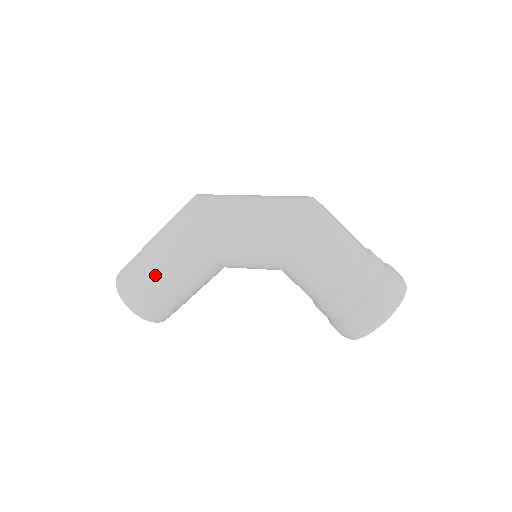
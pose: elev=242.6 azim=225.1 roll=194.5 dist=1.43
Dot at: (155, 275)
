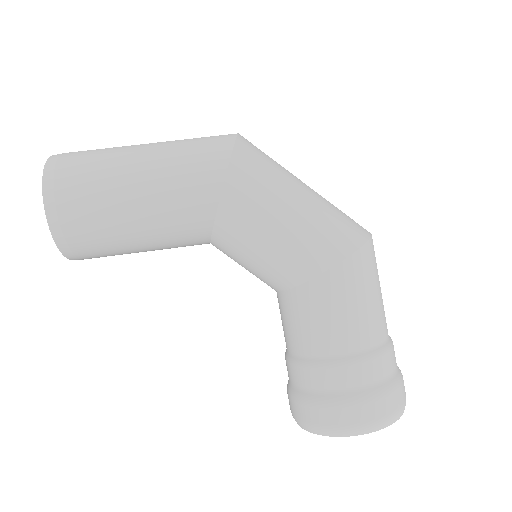
Dot at: (123, 185)
